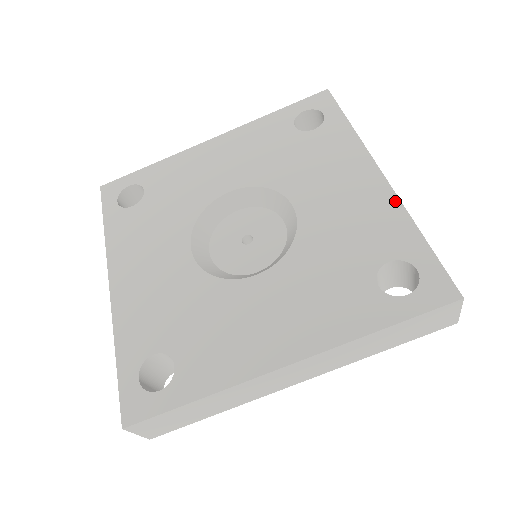
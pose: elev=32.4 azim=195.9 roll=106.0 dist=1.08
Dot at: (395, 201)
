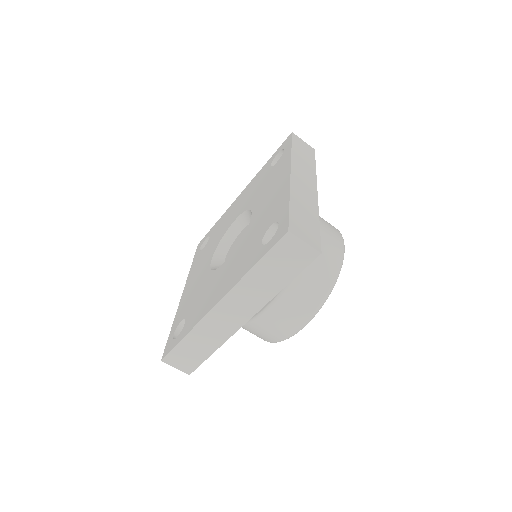
Dot at: (288, 187)
